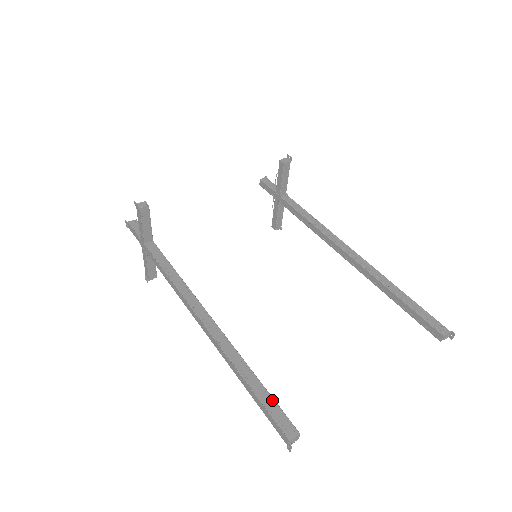
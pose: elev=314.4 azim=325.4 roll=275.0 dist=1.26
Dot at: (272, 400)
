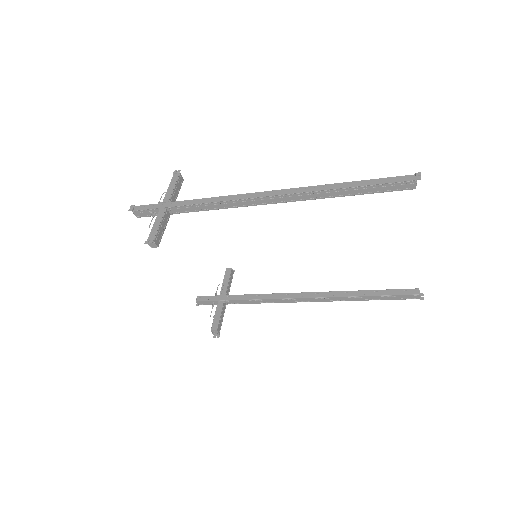
Dot at: occluded
